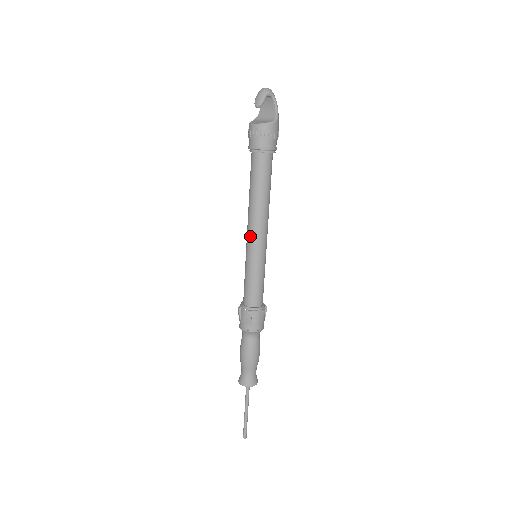
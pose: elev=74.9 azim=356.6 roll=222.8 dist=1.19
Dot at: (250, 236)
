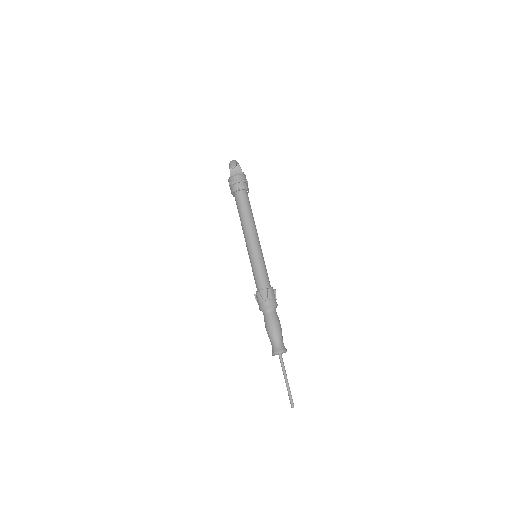
Dot at: (251, 240)
